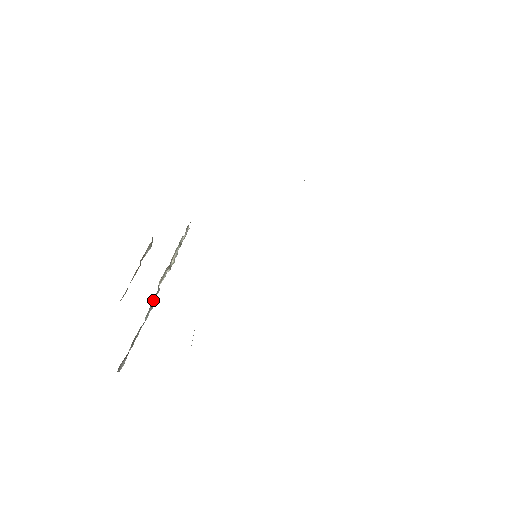
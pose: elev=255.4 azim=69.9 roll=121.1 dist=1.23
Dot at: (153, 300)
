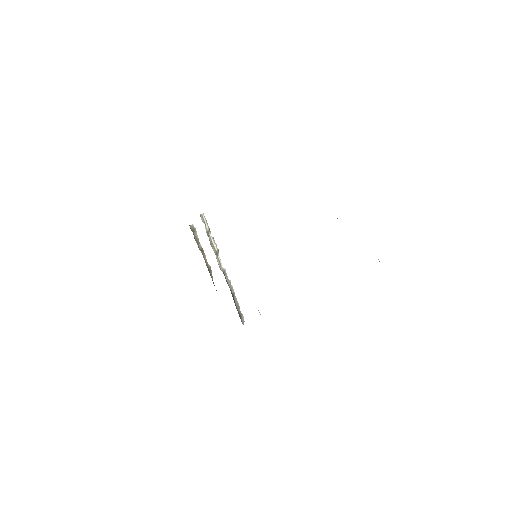
Dot at: (227, 279)
